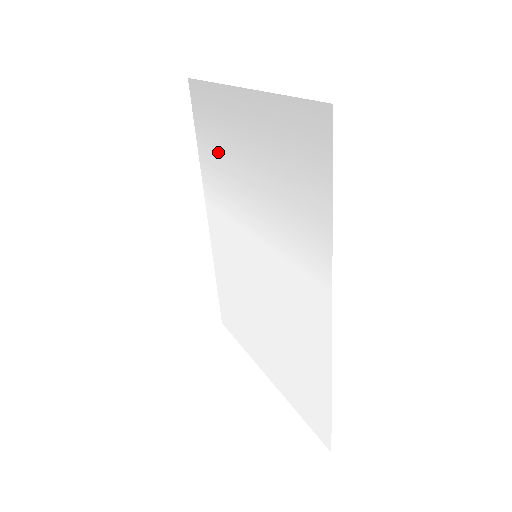
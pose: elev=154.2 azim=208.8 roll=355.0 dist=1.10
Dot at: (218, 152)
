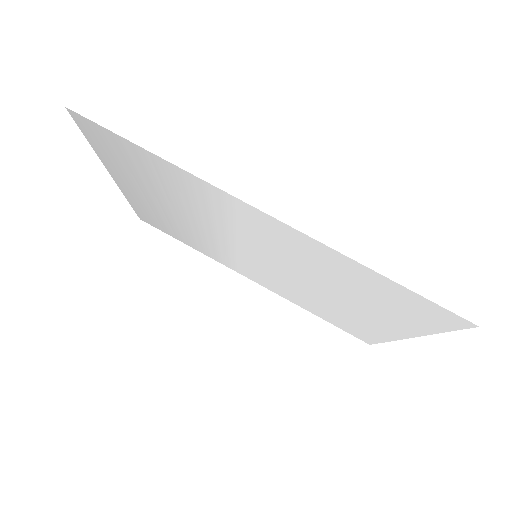
Dot at: (180, 231)
